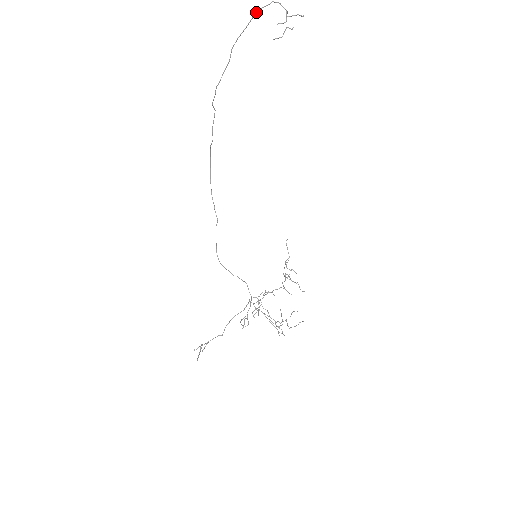
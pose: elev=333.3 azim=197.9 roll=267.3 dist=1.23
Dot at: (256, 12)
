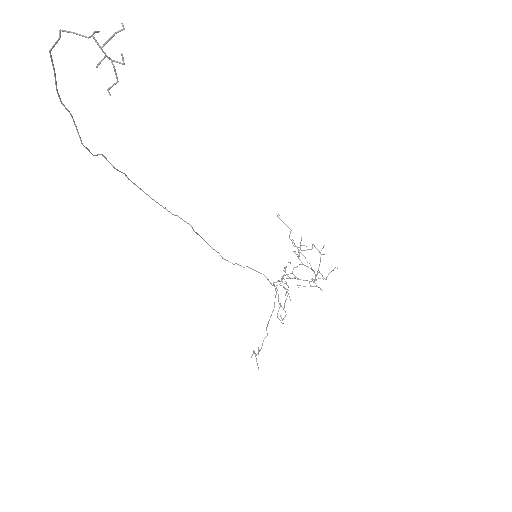
Dot at: (50, 53)
